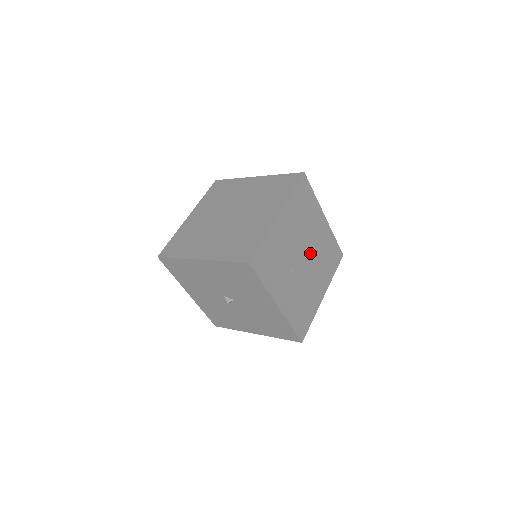
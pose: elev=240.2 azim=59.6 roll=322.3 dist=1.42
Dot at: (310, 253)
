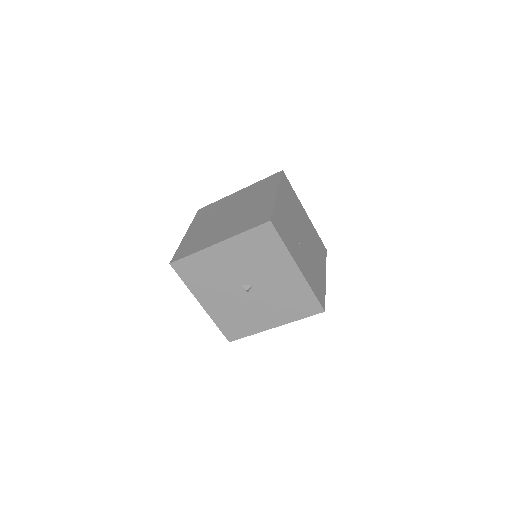
Dot at: (305, 236)
